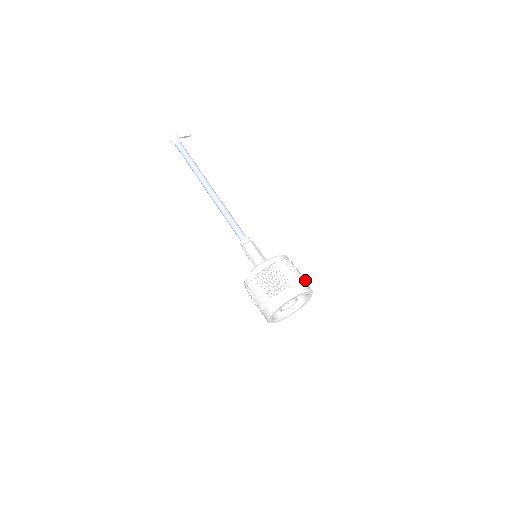
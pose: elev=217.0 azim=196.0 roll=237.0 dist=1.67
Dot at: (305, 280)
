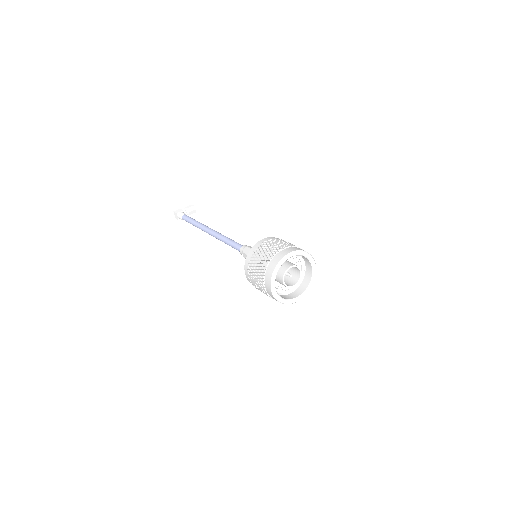
Dot at: (300, 248)
